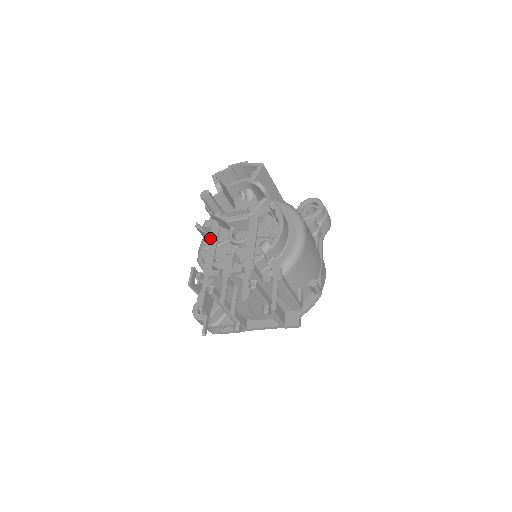
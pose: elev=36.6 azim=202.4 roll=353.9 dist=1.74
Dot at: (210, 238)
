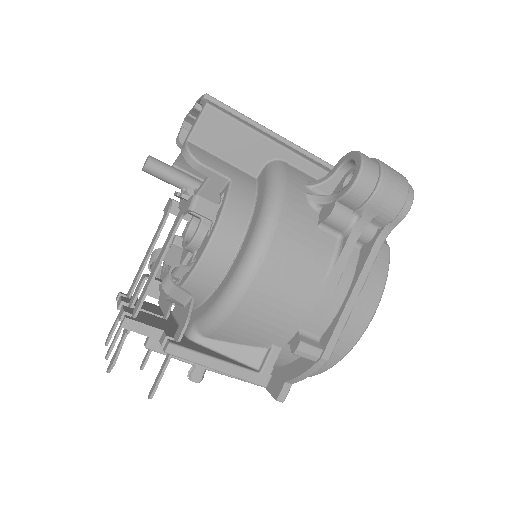
Dot at: (154, 235)
